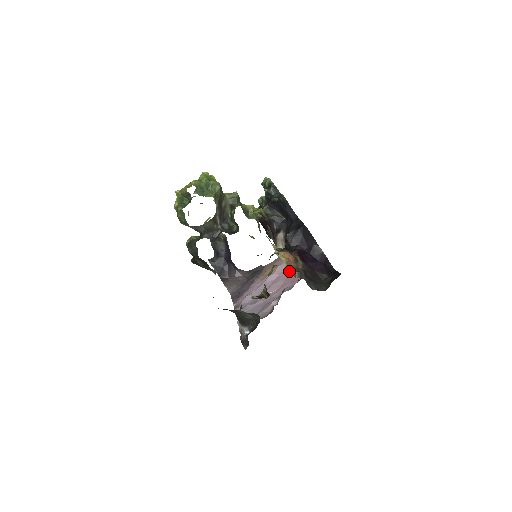
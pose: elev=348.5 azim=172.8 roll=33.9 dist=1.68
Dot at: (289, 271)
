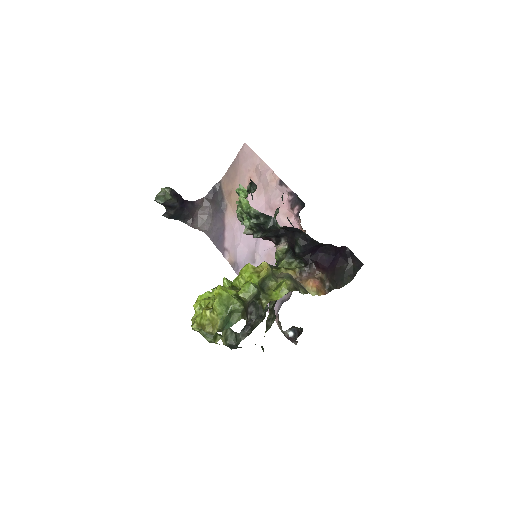
Dot at: (270, 212)
